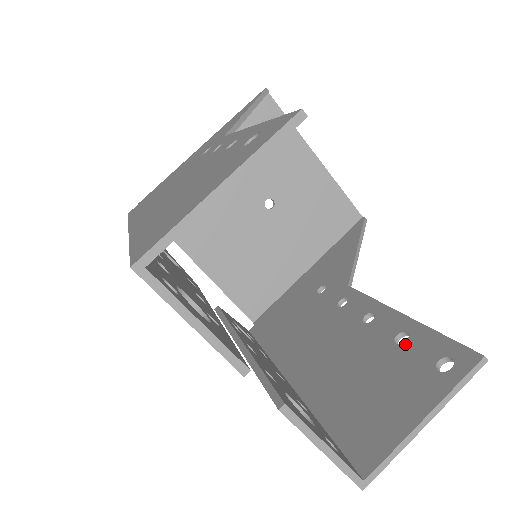
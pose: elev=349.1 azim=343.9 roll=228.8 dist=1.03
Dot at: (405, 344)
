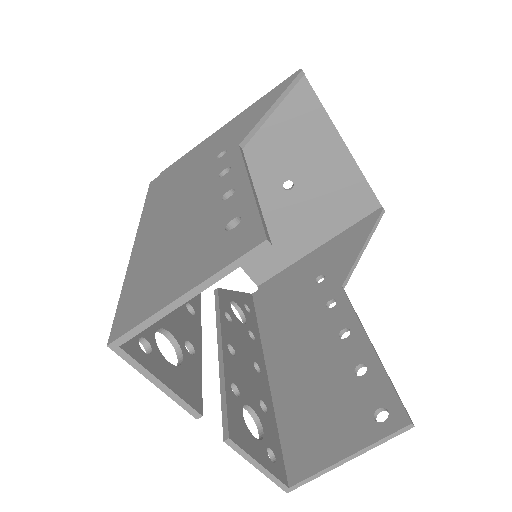
Dot at: (361, 378)
